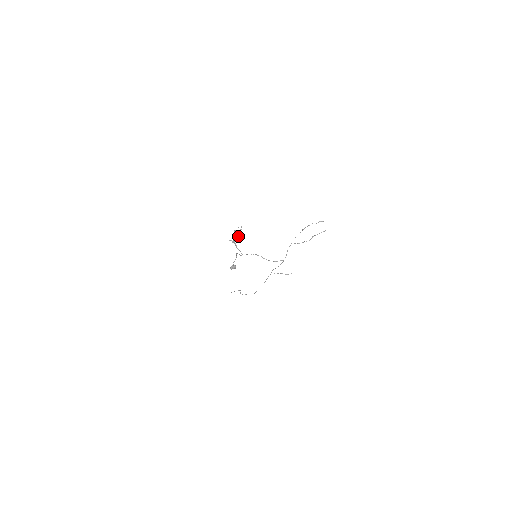
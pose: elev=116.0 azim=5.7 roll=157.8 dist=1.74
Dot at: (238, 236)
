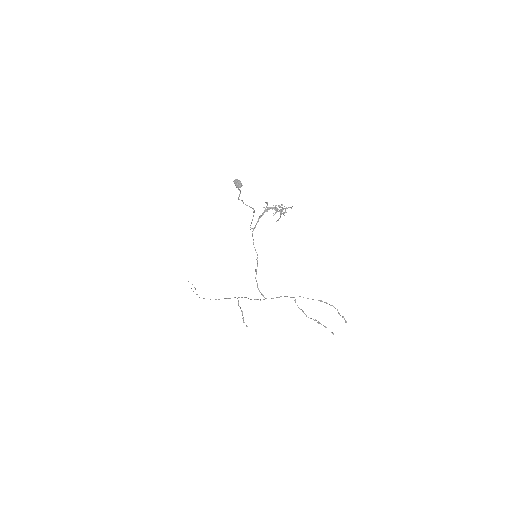
Dot at: occluded
